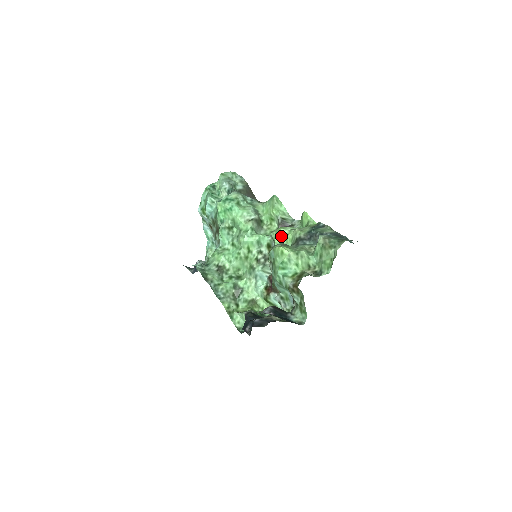
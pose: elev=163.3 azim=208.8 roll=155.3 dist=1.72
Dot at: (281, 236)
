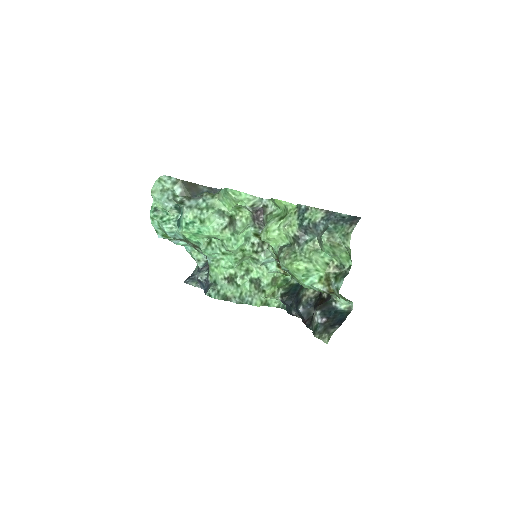
Dot at: (274, 239)
